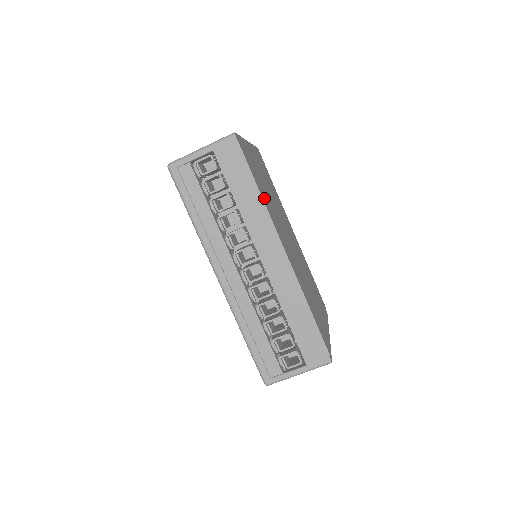
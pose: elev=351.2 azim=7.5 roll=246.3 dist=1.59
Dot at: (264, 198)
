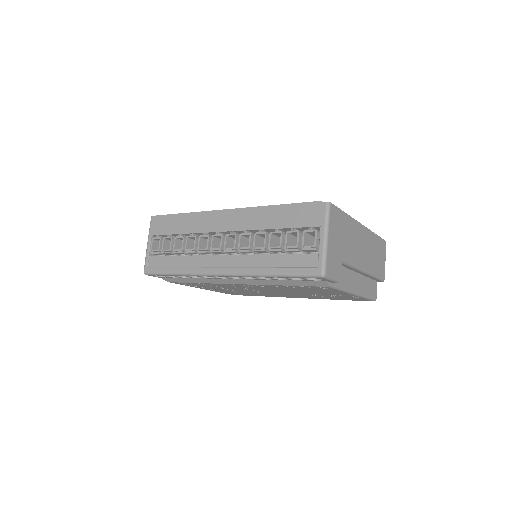
Dot at: occluded
